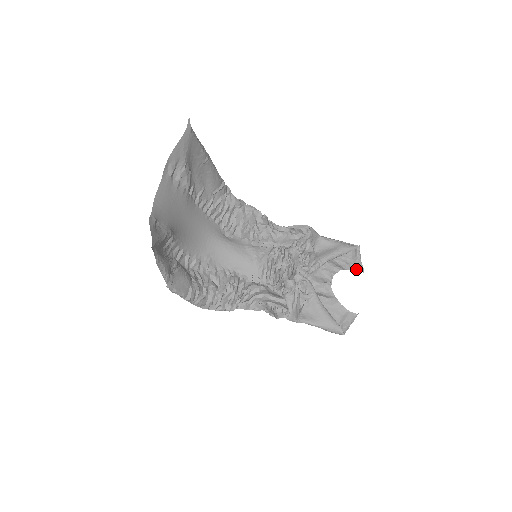
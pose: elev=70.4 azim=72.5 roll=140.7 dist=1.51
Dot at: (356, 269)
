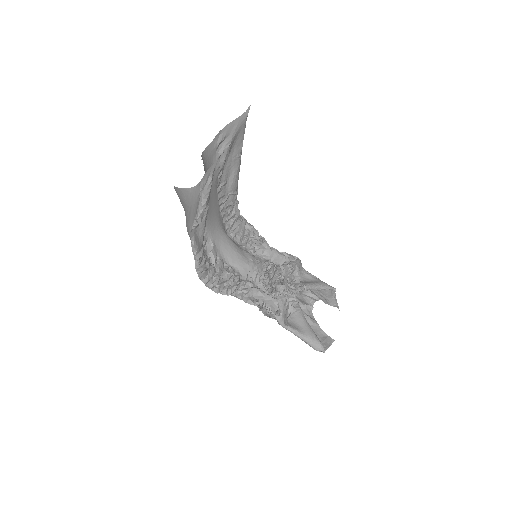
Dot at: (332, 305)
